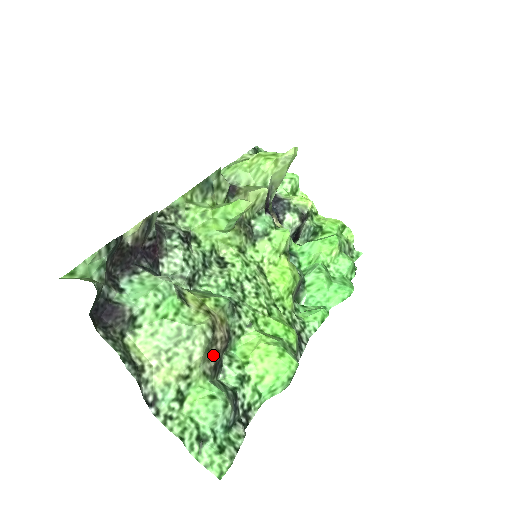
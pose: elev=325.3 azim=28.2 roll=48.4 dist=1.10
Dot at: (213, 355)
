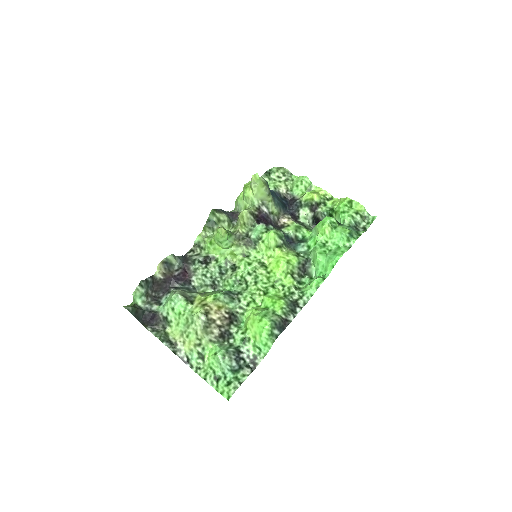
Dot at: (216, 329)
